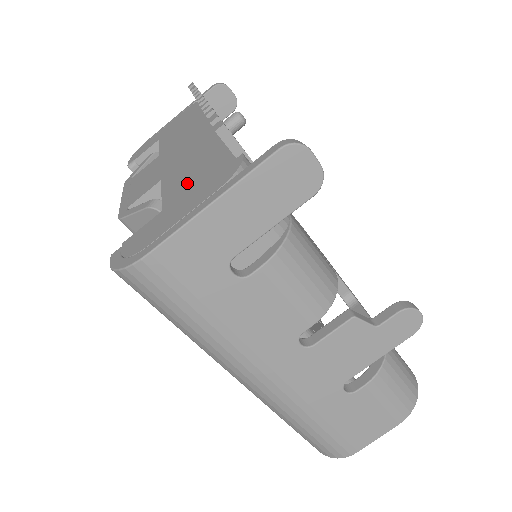
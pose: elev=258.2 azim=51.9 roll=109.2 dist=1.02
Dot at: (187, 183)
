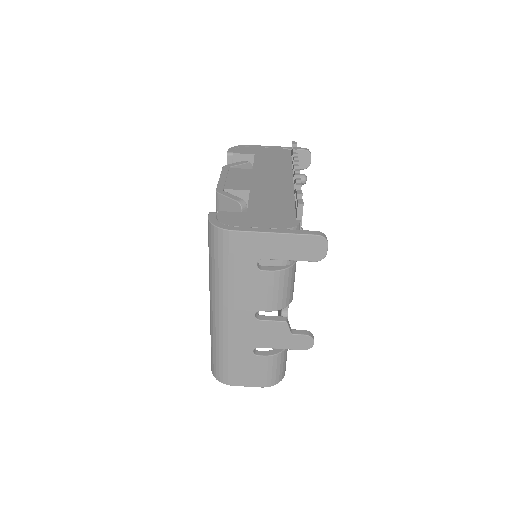
Dot at: (266, 209)
